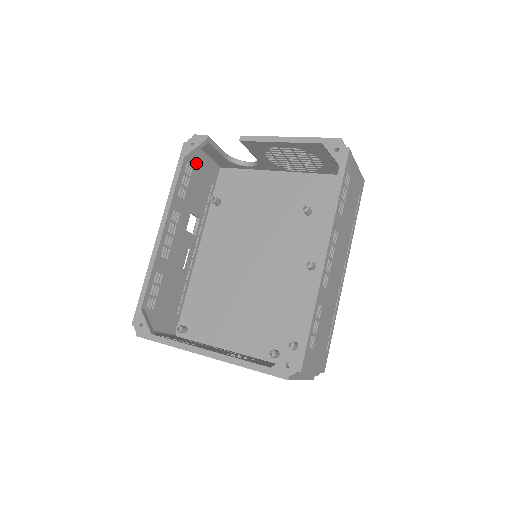
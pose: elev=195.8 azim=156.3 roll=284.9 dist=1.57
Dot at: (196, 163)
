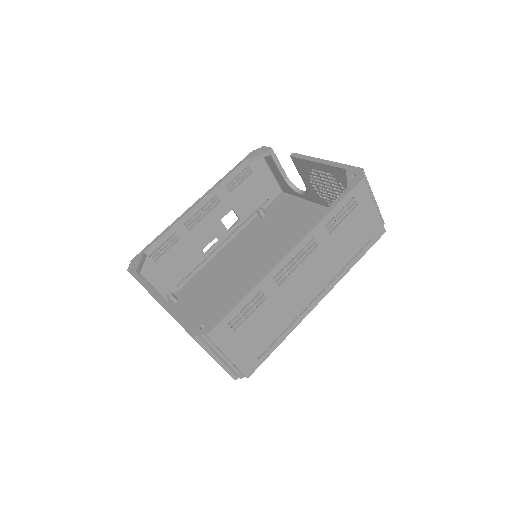
Dot at: (257, 172)
